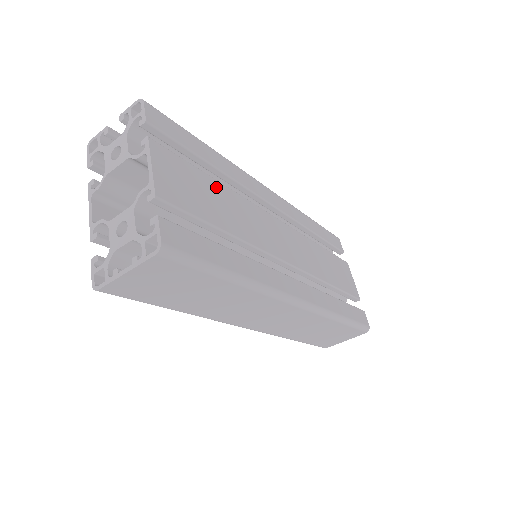
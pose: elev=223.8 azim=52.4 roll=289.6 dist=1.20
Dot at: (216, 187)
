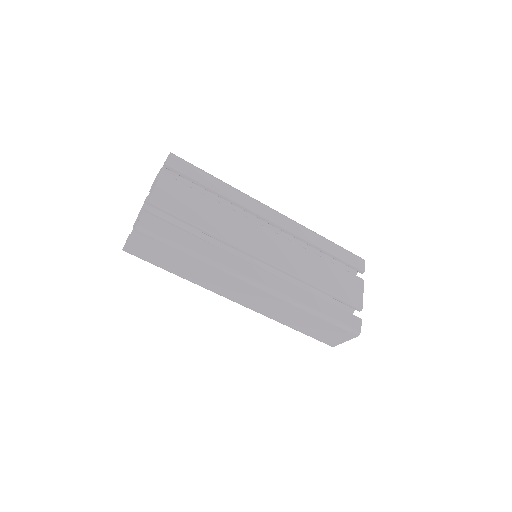
Dot at: (209, 203)
